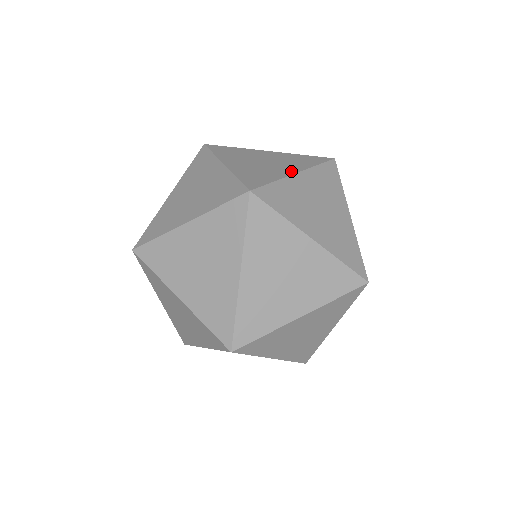
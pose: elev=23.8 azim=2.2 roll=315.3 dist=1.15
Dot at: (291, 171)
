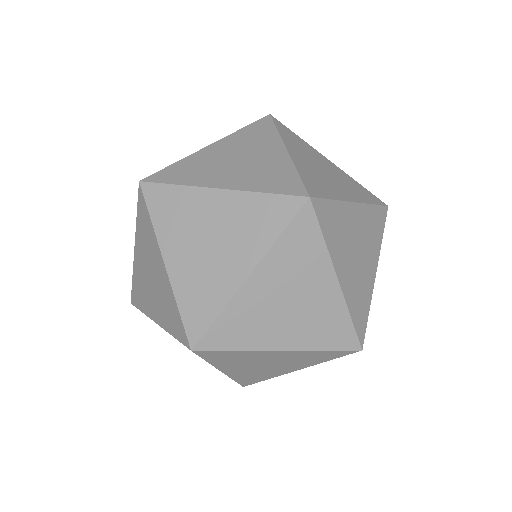
Dot at: occluded
